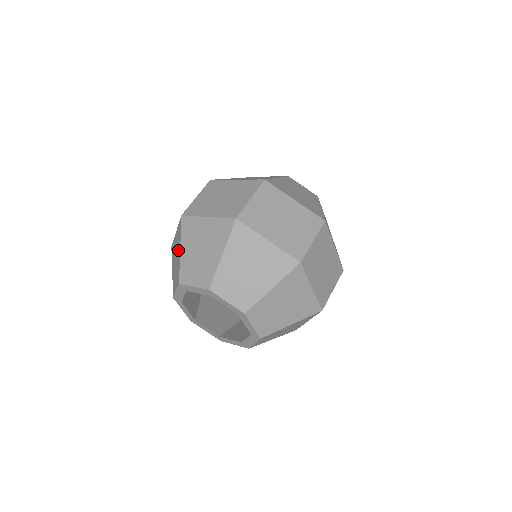
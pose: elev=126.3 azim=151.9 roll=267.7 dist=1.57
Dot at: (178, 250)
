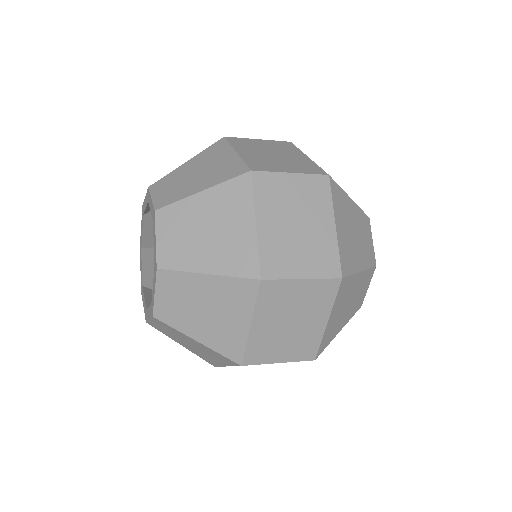
Dot at: occluded
